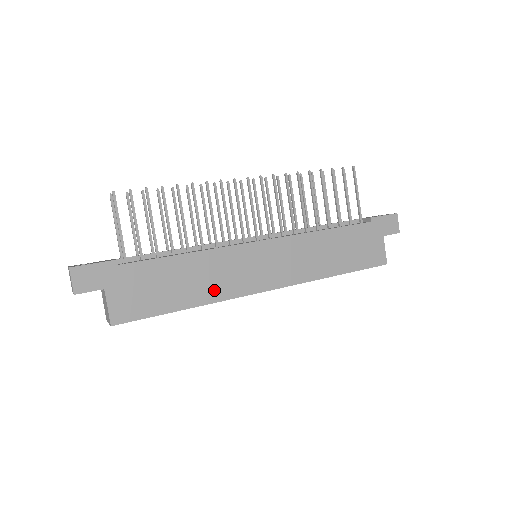
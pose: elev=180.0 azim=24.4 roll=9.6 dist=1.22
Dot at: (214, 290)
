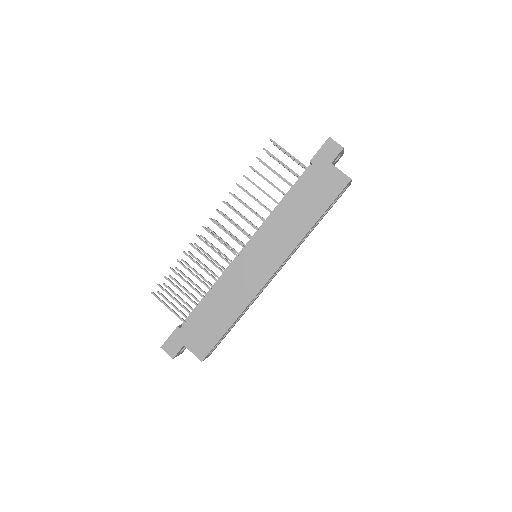
Dot at: (240, 300)
